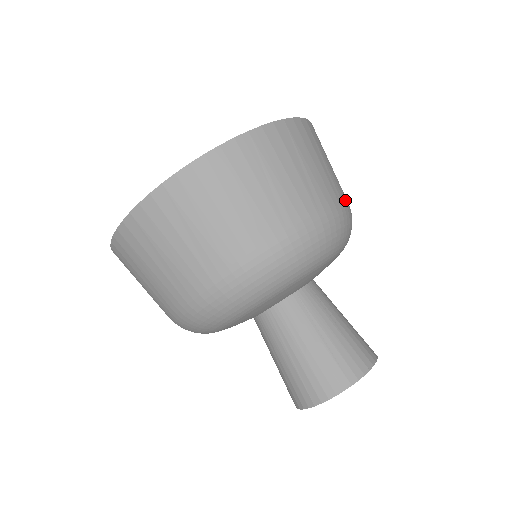
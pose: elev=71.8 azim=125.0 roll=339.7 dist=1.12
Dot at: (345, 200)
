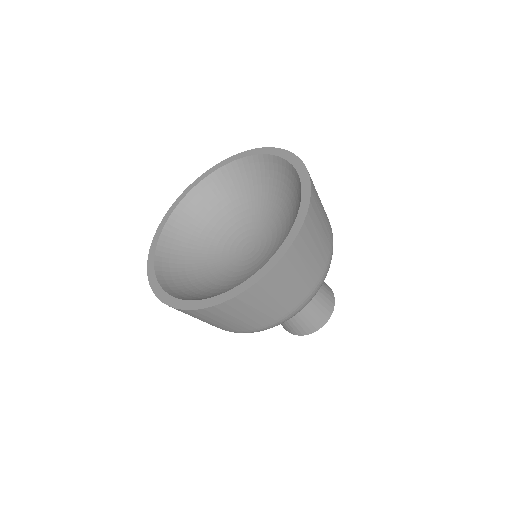
Dot at: (330, 249)
